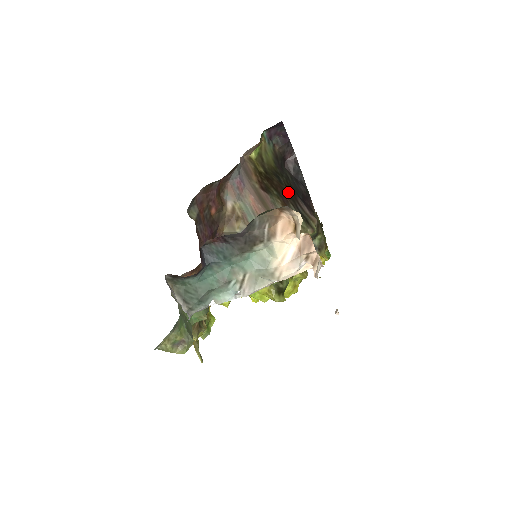
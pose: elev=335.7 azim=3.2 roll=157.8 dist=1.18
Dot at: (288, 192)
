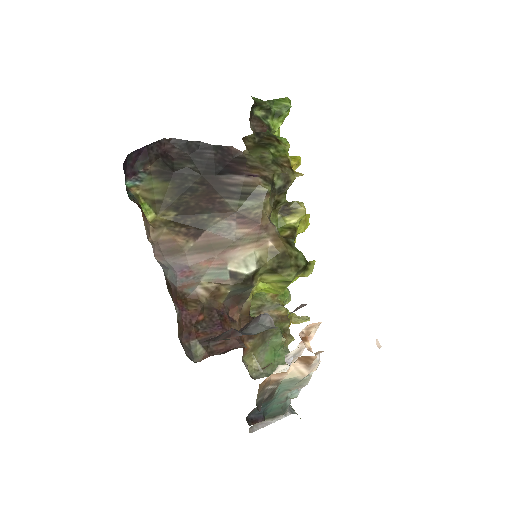
Dot at: (209, 189)
